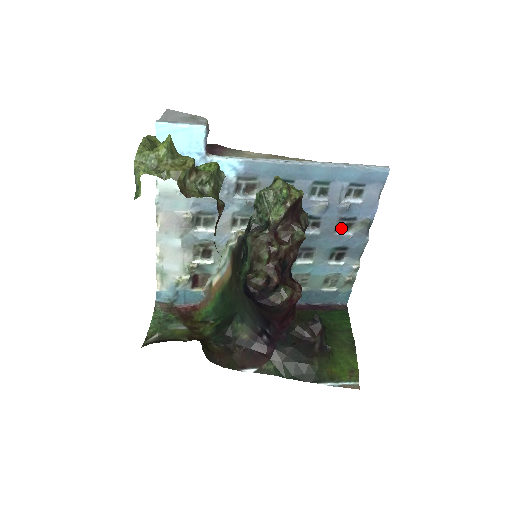
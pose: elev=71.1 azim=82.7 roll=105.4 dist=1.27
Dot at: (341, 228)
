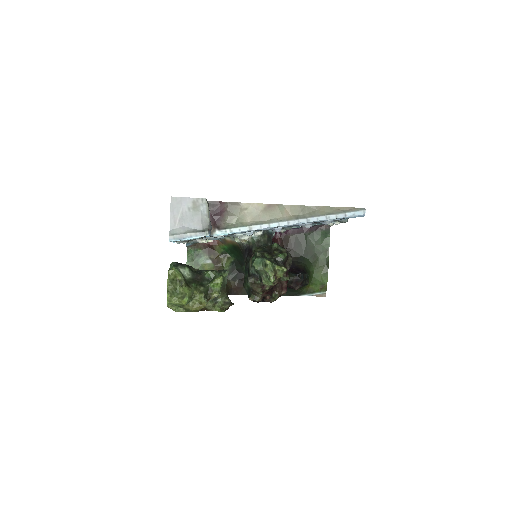
Dot at: occluded
